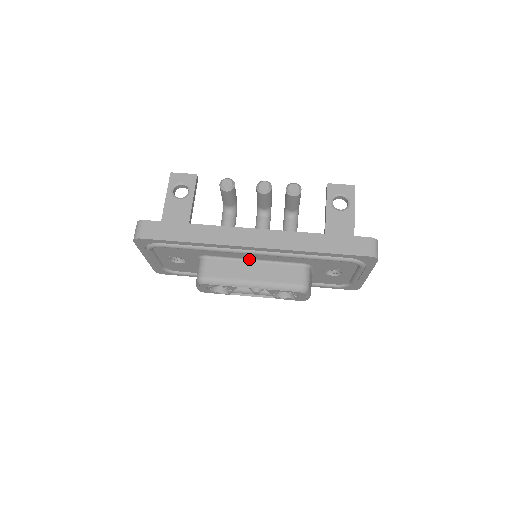
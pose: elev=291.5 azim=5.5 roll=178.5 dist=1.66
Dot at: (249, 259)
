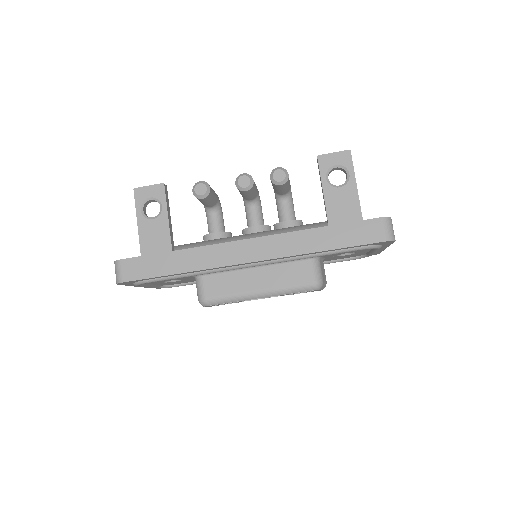
Dot at: (249, 267)
